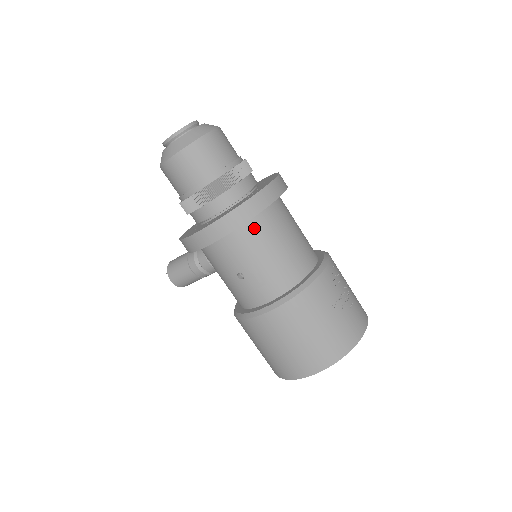
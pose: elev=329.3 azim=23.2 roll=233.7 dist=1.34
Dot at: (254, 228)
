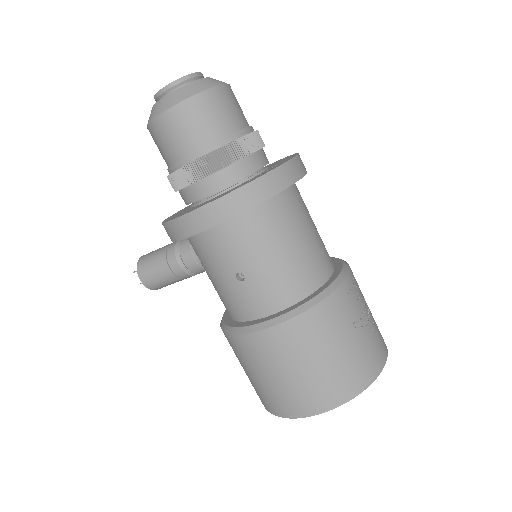
Dot at: (266, 214)
